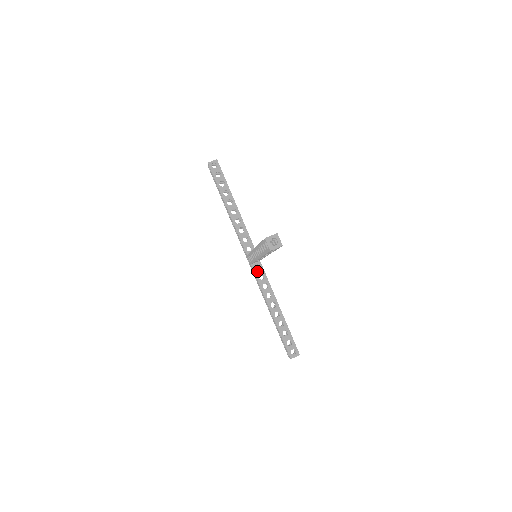
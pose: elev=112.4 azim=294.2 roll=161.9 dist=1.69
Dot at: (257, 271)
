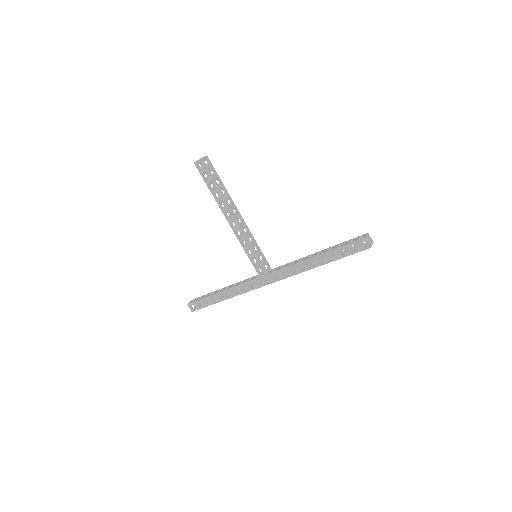
Dot at: (276, 270)
